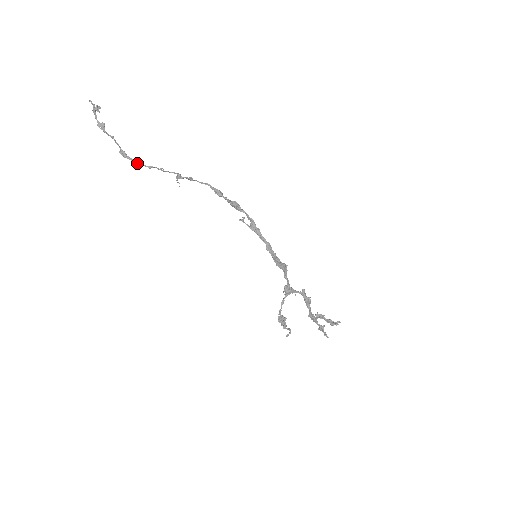
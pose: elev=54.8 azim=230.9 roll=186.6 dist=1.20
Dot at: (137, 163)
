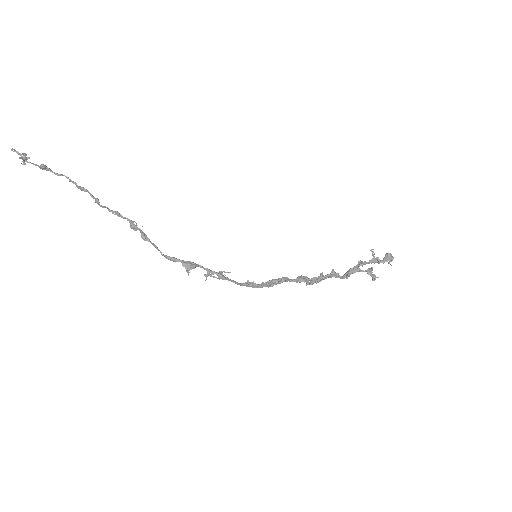
Dot at: (97, 203)
